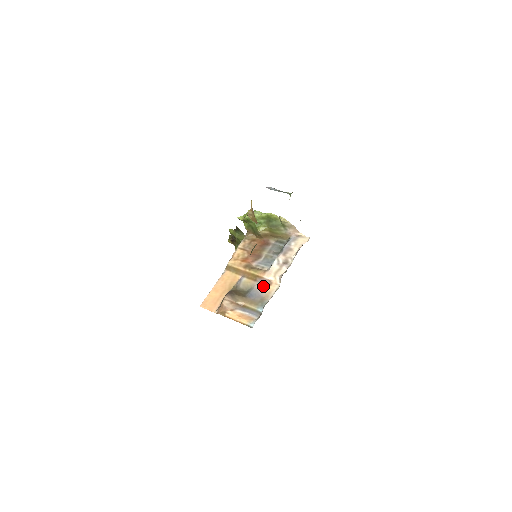
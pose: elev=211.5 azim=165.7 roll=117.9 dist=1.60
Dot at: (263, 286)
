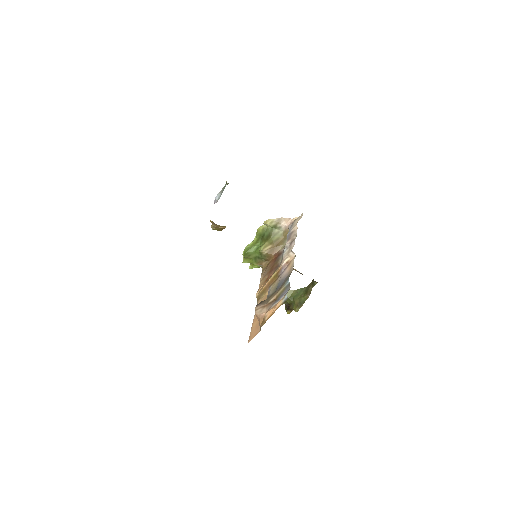
Dot at: (285, 272)
